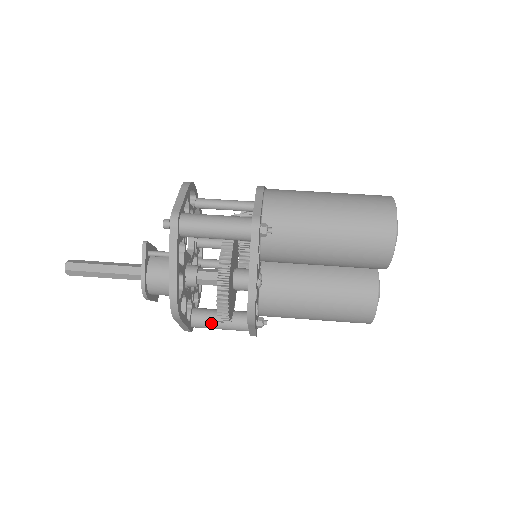
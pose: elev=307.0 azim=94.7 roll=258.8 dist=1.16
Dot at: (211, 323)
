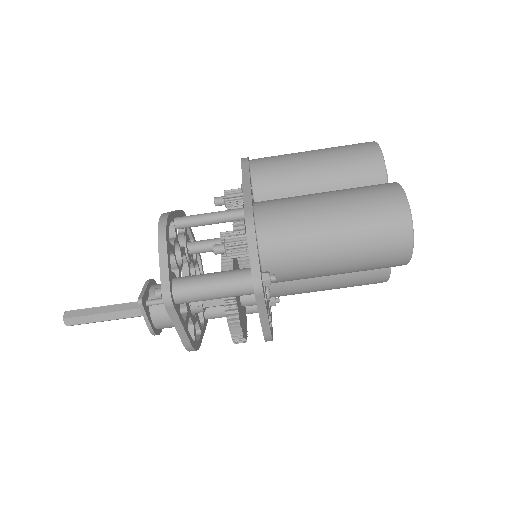
Dot at: (225, 316)
